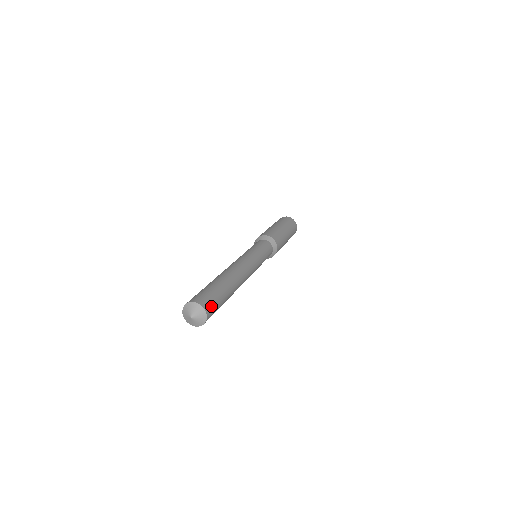
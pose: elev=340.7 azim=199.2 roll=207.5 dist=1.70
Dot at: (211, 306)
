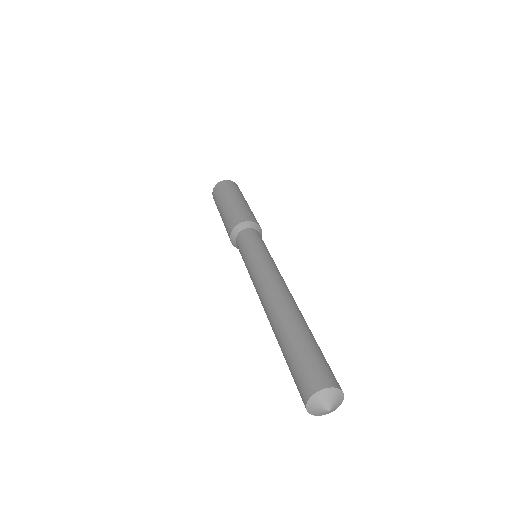
Dot at: (334, 376)
